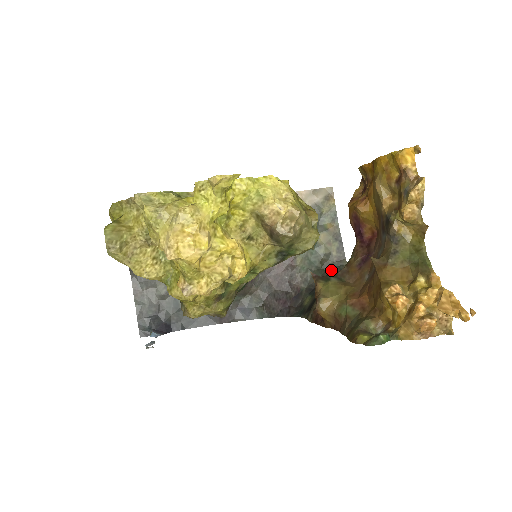
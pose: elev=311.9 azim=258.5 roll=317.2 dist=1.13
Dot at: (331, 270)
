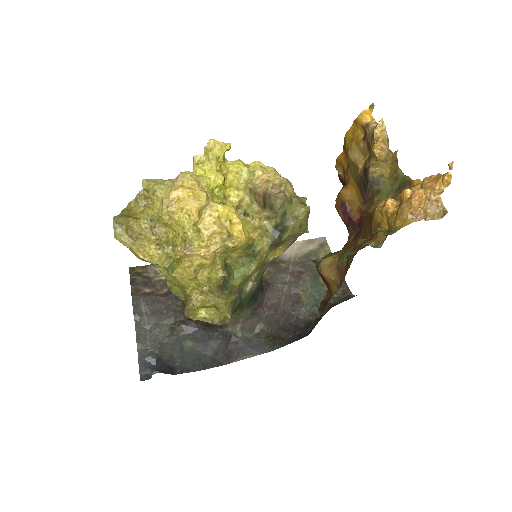
Dot at: (337, 302)
